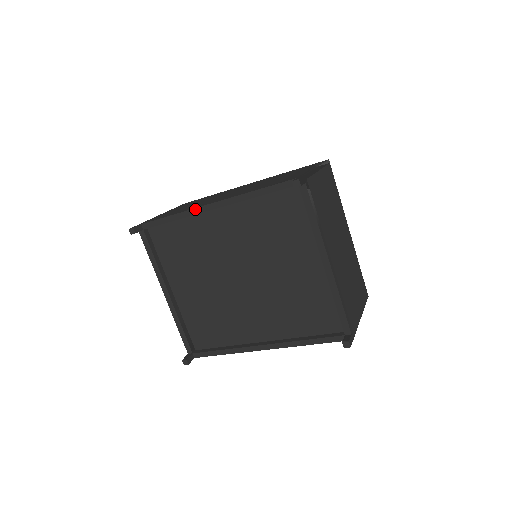
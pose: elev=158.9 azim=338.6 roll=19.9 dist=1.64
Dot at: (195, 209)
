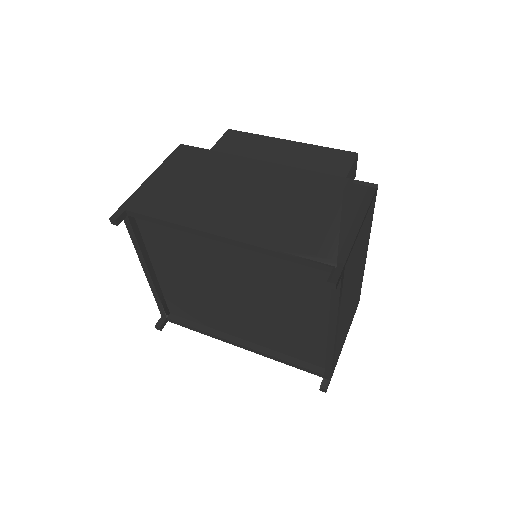
Dot at: (198, 231)
